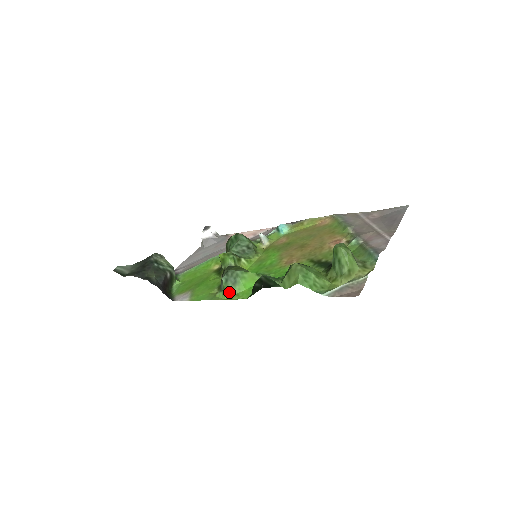
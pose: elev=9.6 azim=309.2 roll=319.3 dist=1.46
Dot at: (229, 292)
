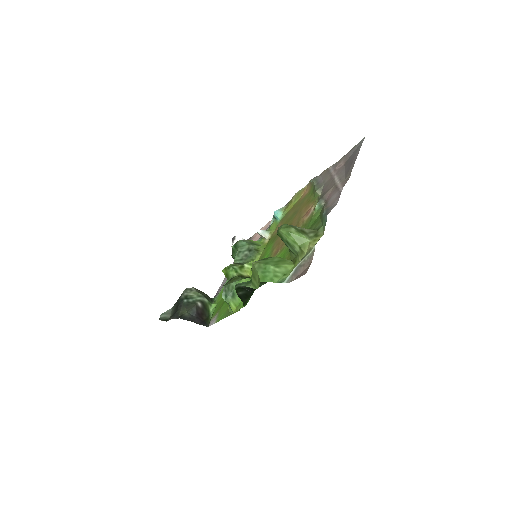
Dot at: (233, 305)
